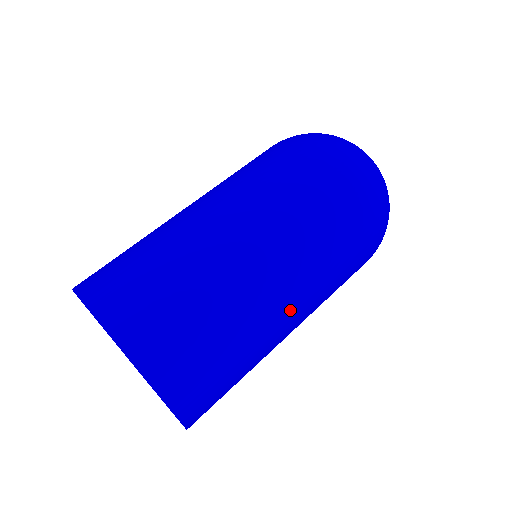
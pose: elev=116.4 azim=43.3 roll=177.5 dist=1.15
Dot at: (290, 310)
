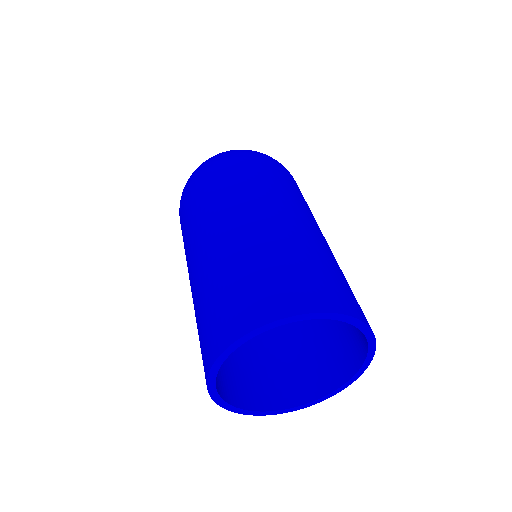
Dot at: occluded
